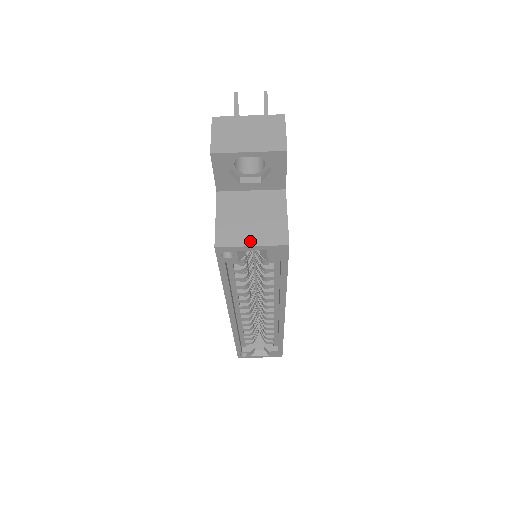
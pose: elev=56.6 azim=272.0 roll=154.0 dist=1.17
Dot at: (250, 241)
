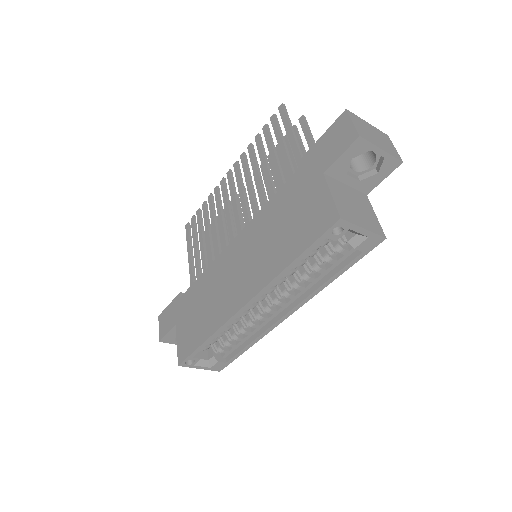
Dot at: (362, 224)
